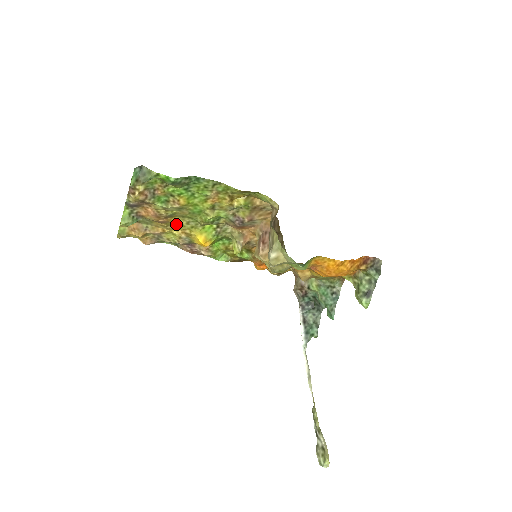
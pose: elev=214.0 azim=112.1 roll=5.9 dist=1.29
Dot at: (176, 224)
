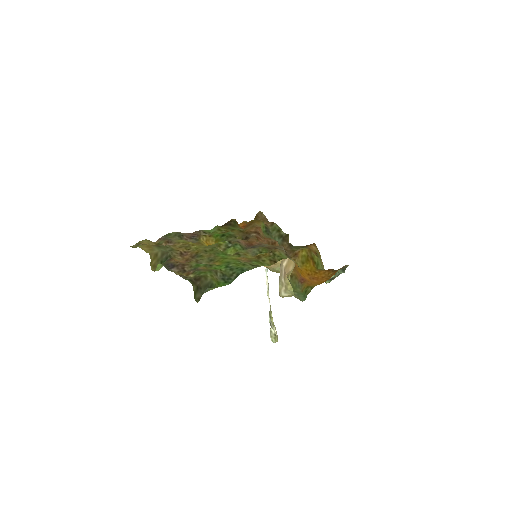
Dot at: (193, 246)
